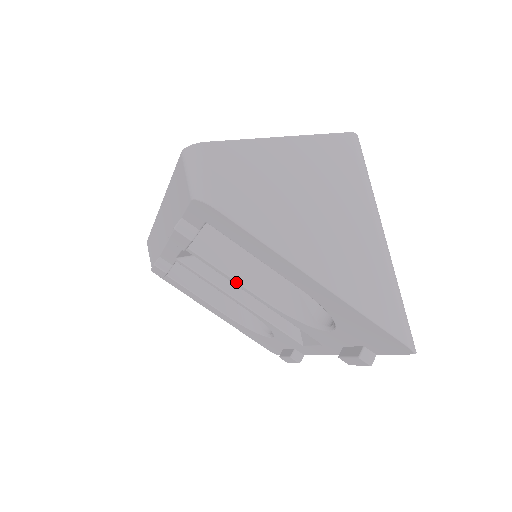
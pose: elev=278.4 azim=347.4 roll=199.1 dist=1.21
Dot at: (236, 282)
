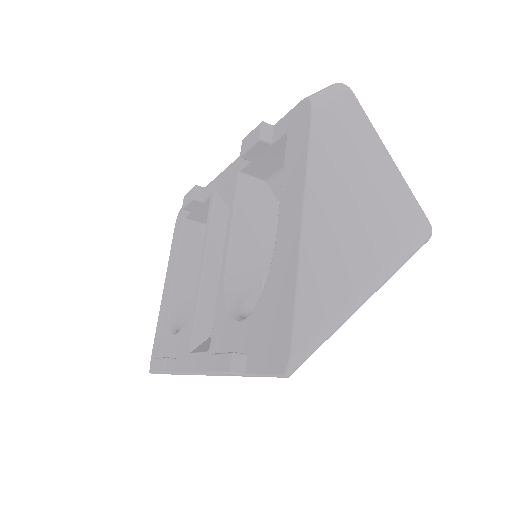
Dot at: (230, 228)
